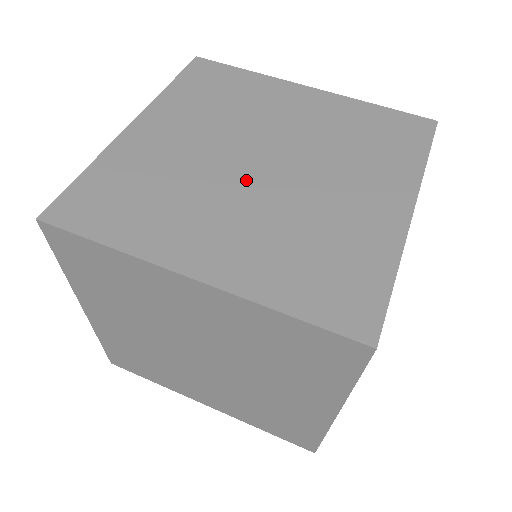
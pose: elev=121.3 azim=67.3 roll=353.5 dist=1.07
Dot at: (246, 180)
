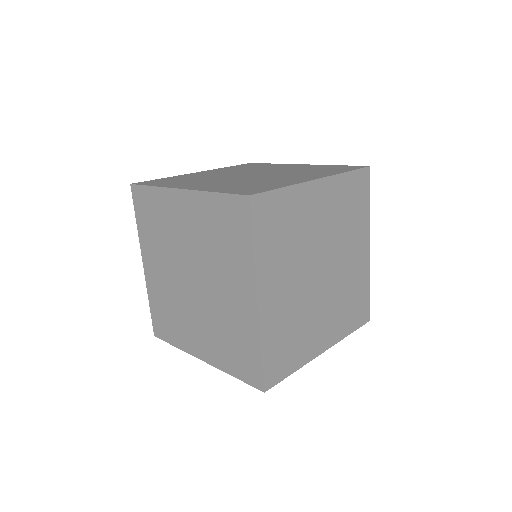
Dot at: (236, 177)
